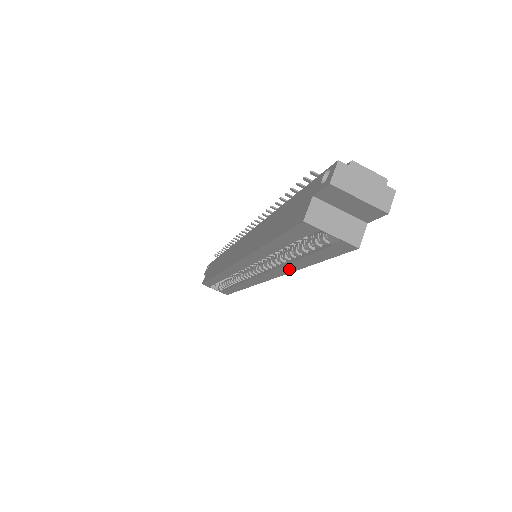
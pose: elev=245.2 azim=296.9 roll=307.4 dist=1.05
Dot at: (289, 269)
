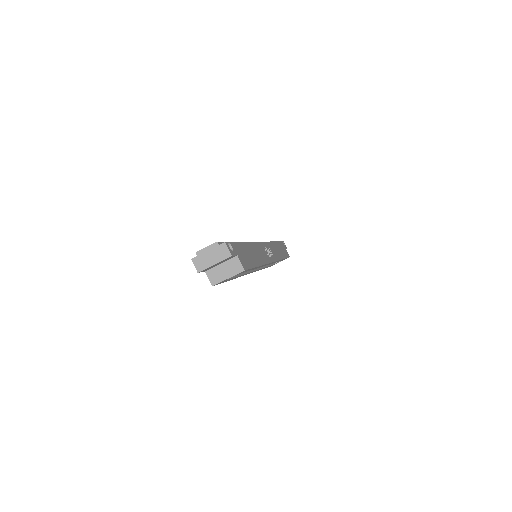
Dot at: occluded
